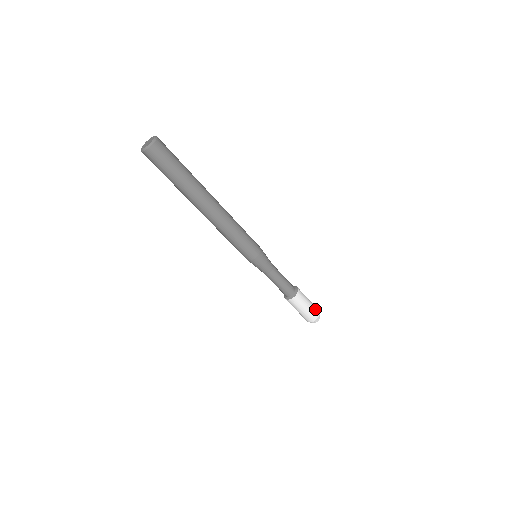
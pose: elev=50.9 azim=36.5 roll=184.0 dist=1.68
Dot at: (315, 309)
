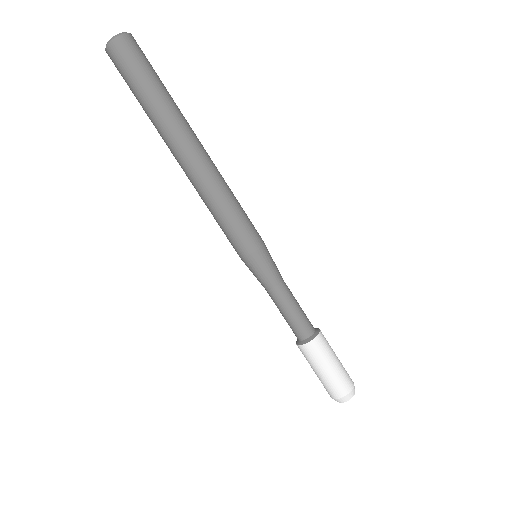
Dot at: occluded
